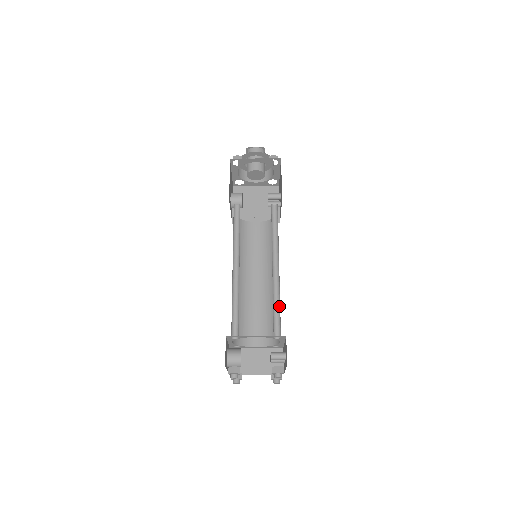
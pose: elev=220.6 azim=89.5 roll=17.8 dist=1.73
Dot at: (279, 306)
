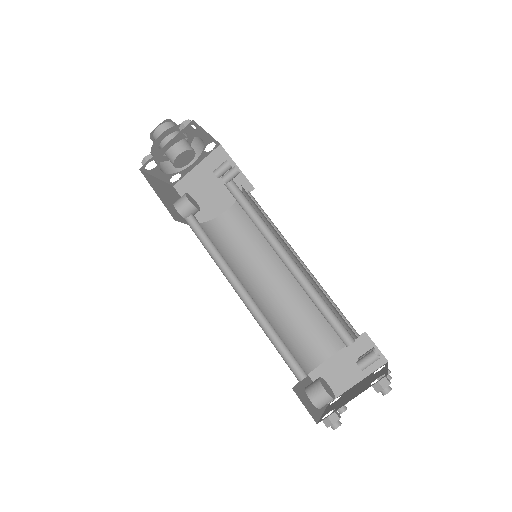
Dot at: (325, 303)
